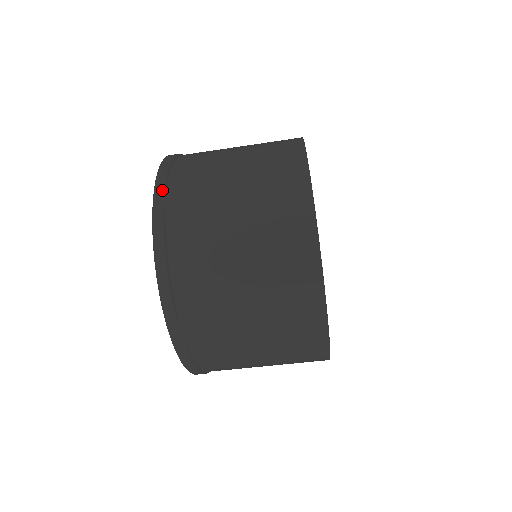
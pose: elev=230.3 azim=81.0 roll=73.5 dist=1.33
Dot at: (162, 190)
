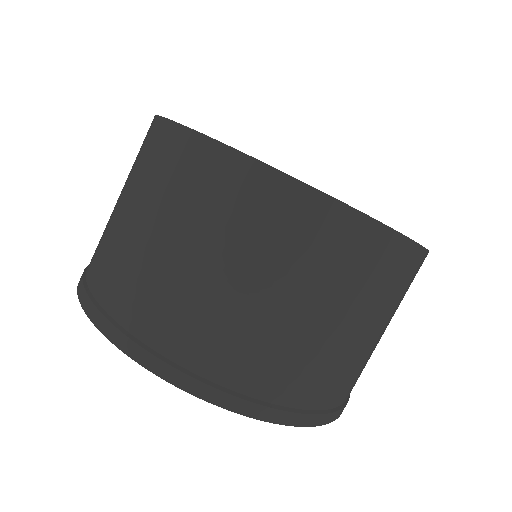
Dot at: occluded
